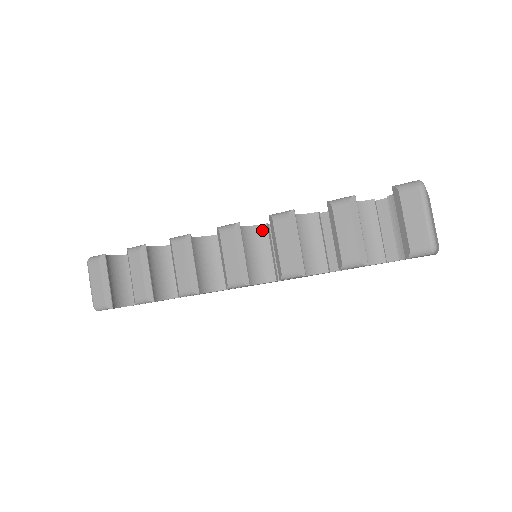
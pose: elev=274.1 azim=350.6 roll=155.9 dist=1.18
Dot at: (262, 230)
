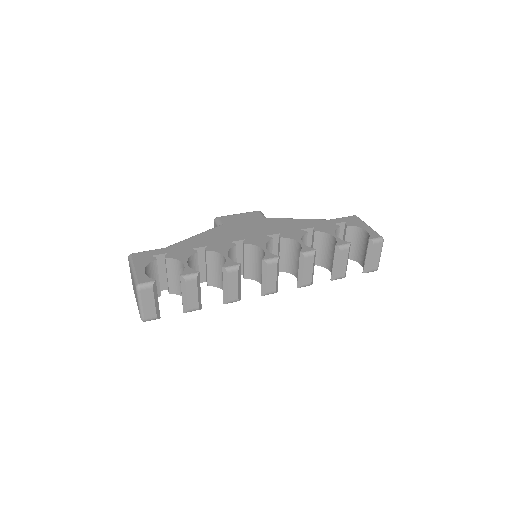
Dot at: (270, 244)
